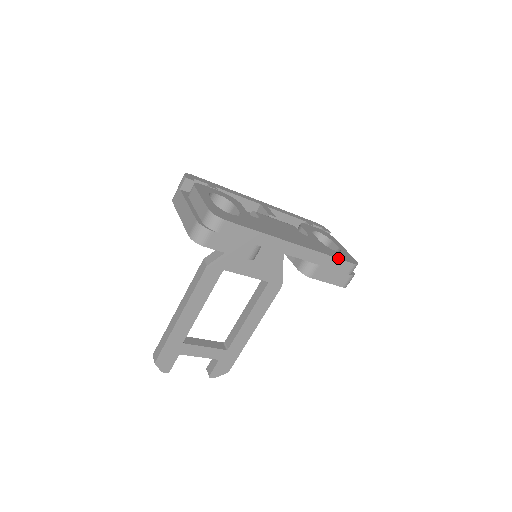
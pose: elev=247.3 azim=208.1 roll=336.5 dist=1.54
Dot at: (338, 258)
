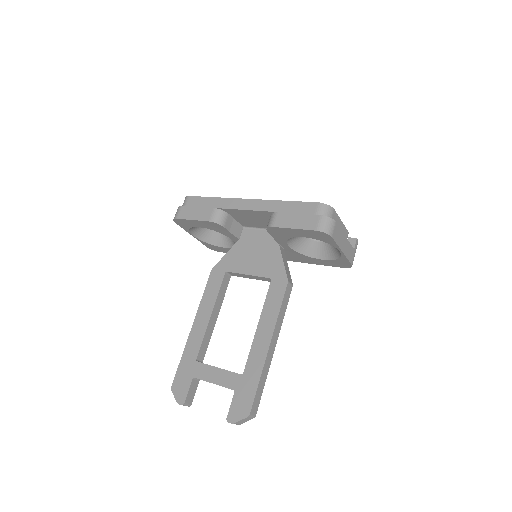
Dot at: (296, 201)
